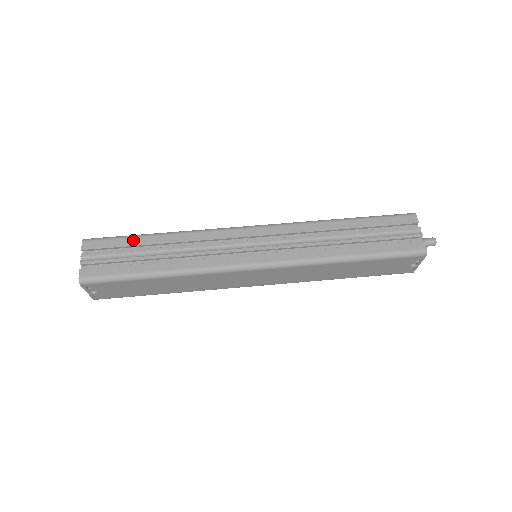
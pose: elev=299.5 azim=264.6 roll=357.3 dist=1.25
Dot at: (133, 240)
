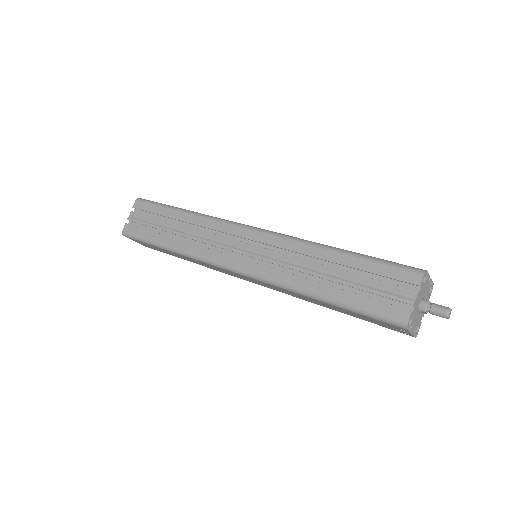
Dot at: (164, 210)
